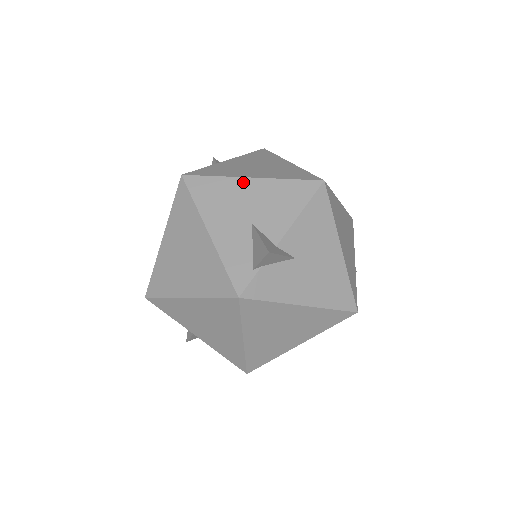
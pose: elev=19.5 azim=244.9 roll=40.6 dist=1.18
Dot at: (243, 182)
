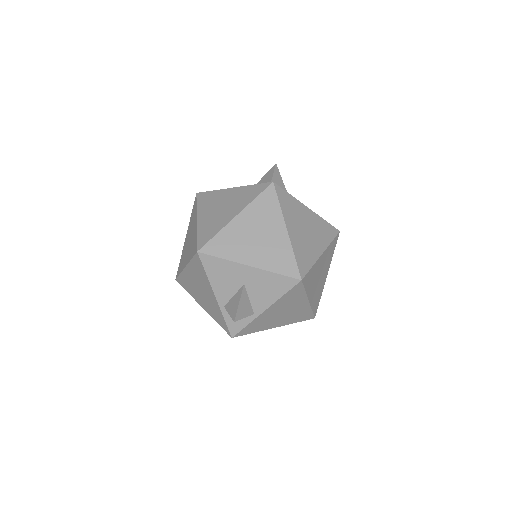
Dot at: occluded
